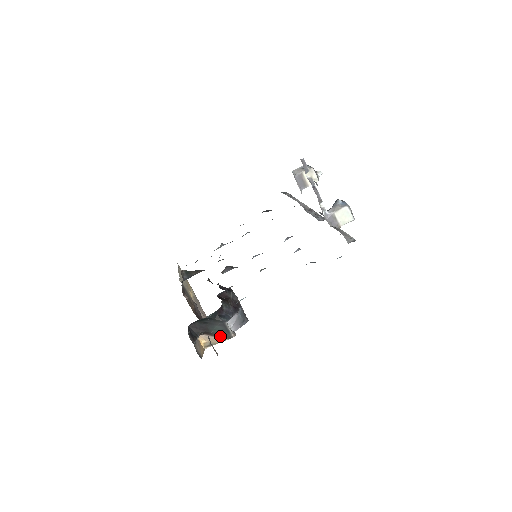
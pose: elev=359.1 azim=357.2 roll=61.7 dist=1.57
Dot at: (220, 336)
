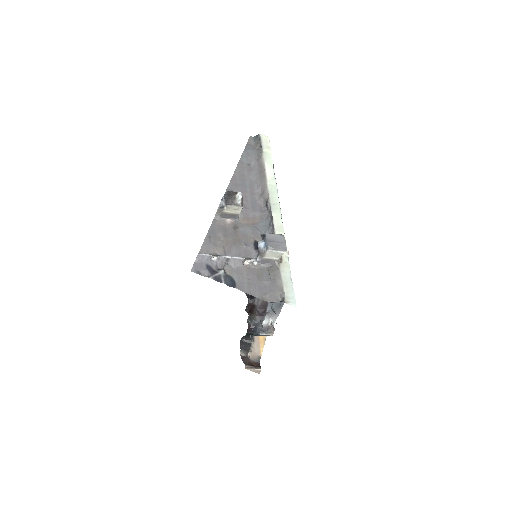
Dot at: occluded
